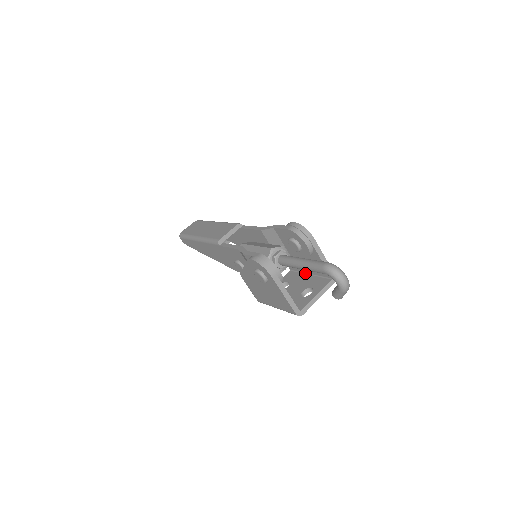
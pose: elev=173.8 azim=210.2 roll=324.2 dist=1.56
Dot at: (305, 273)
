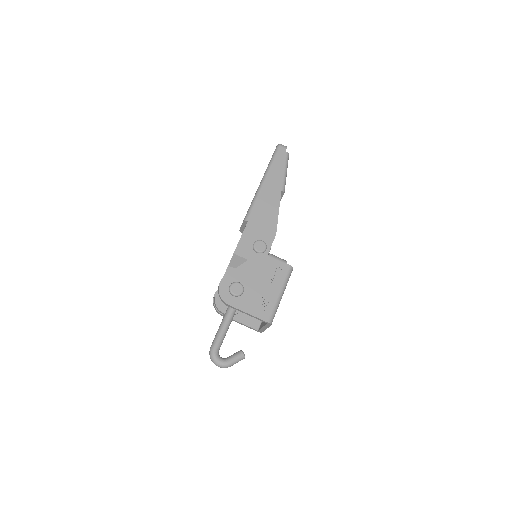
Dot at: (280, 288)
